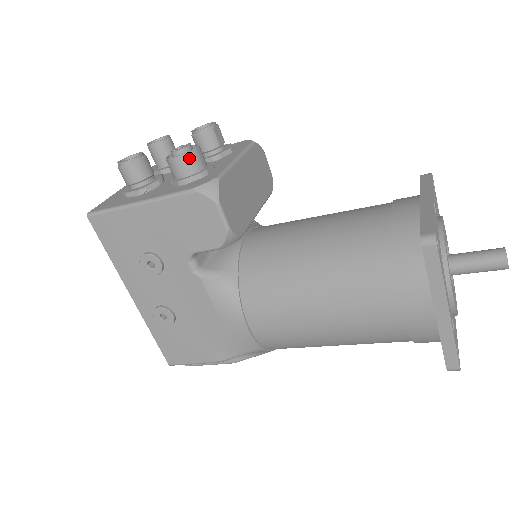
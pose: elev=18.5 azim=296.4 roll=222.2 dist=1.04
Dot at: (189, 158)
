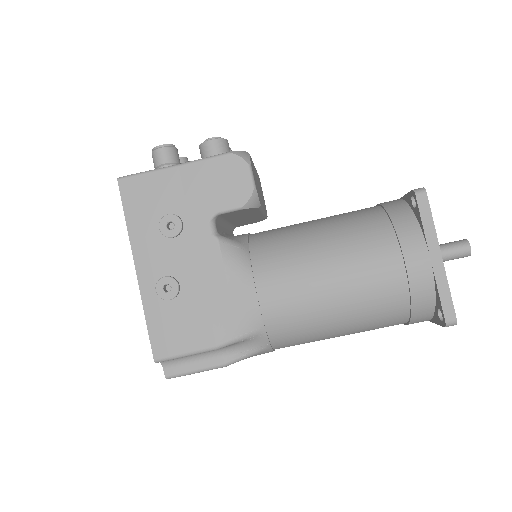
Dot at: (222, 142)
